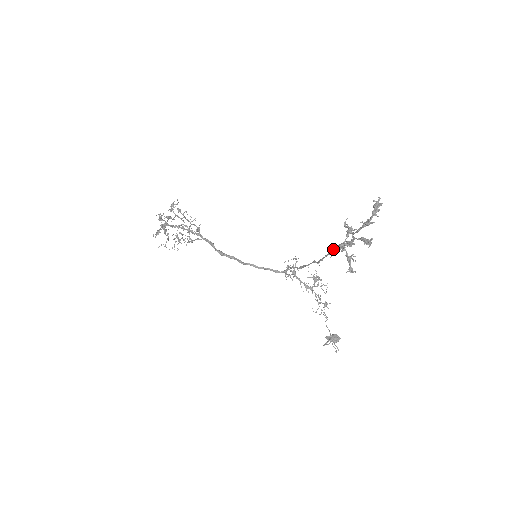
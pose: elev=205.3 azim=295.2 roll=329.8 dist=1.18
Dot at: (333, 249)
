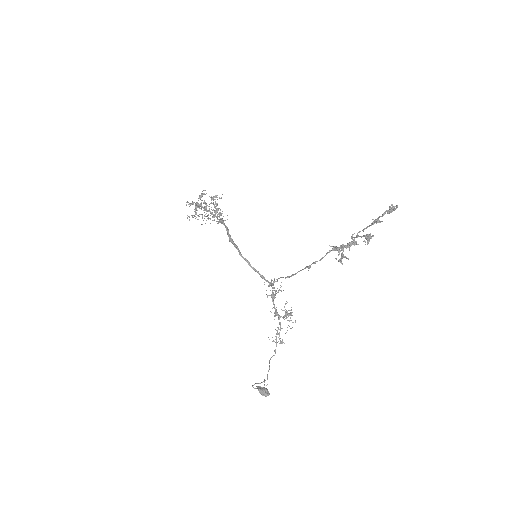
Dot at: (332, 249)
